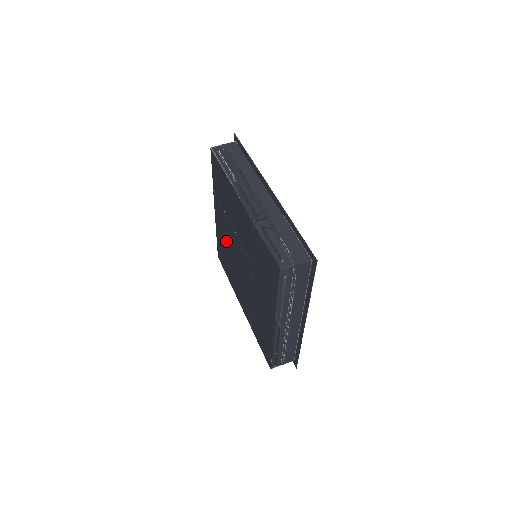
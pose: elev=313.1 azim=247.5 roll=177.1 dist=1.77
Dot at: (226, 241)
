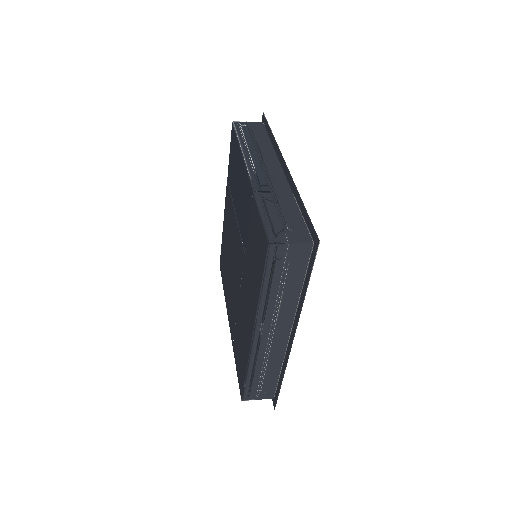
Dot at: (228, 238)
